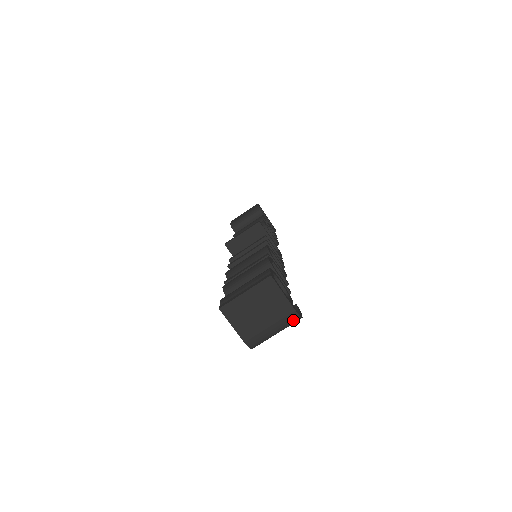
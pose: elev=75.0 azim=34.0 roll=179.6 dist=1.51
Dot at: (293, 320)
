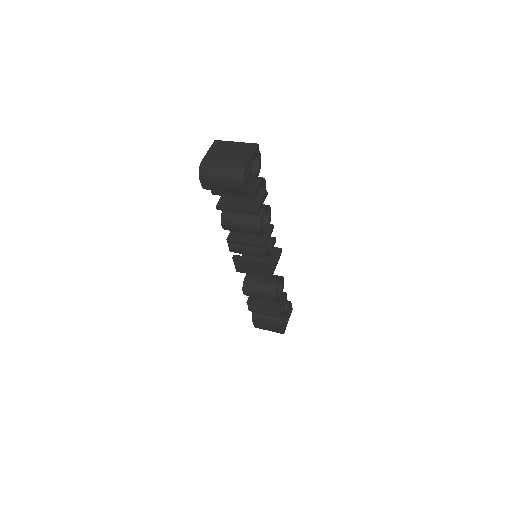
Dot at: (238, 172)
